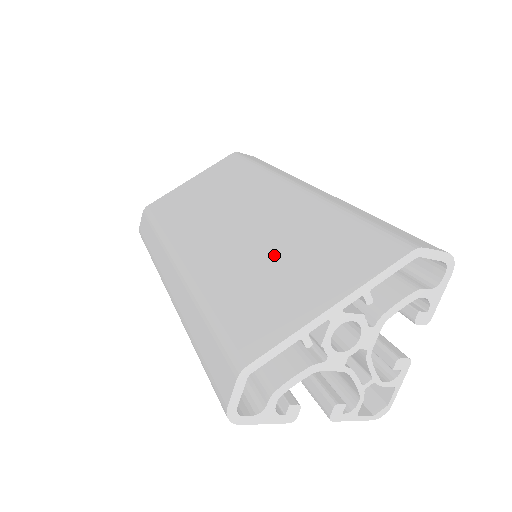
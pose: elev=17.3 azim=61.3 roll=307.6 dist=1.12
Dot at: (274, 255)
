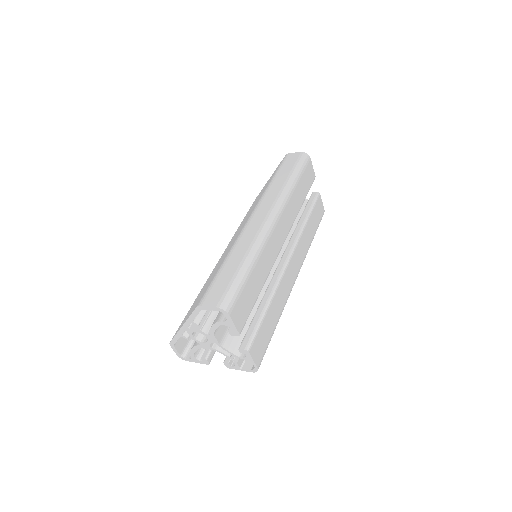
Dot at: occluded
